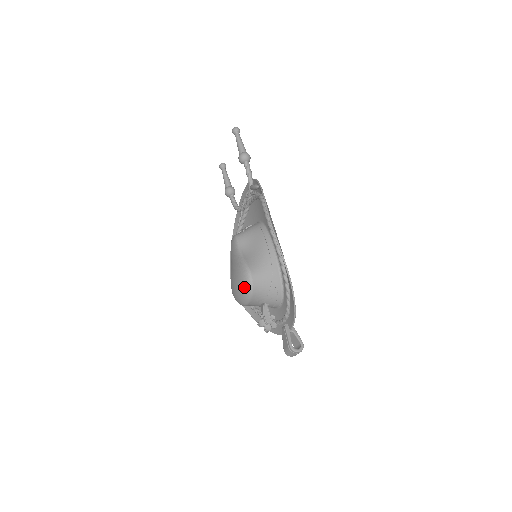
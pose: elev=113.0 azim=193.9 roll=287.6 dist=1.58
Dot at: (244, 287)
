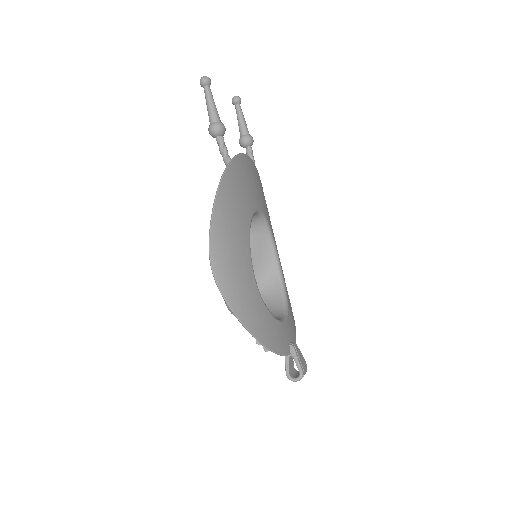
Dot at: occluded
